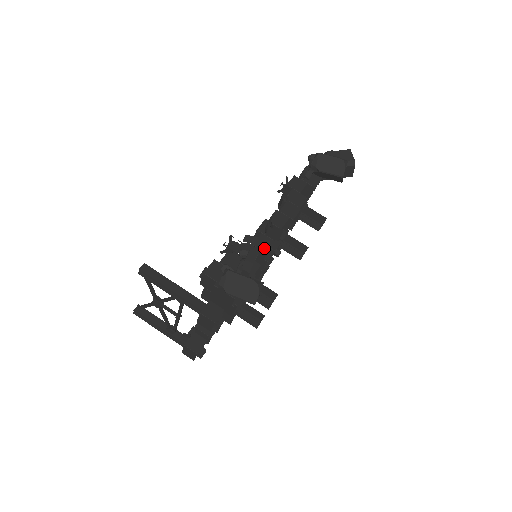
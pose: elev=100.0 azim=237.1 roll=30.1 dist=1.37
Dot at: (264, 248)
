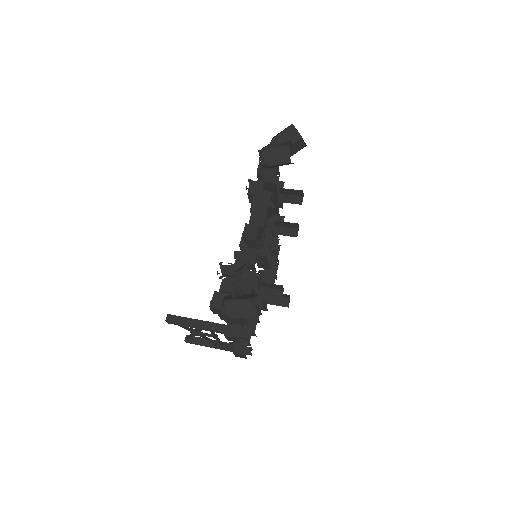
Dot at: (250, 260)
